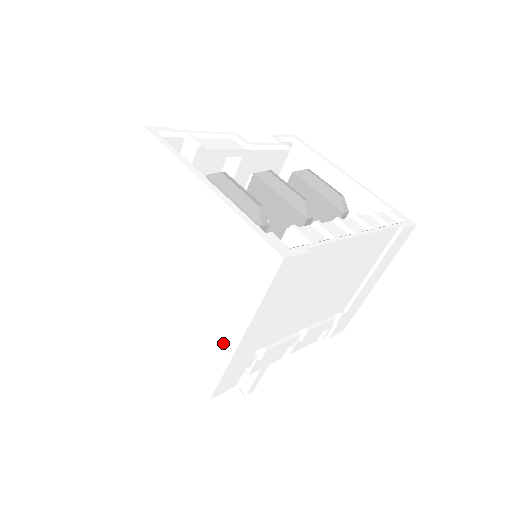
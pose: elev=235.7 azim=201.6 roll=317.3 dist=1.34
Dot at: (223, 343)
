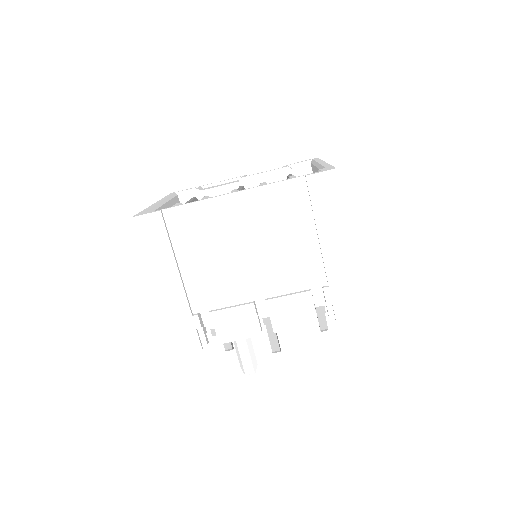
Dot at: occluded
